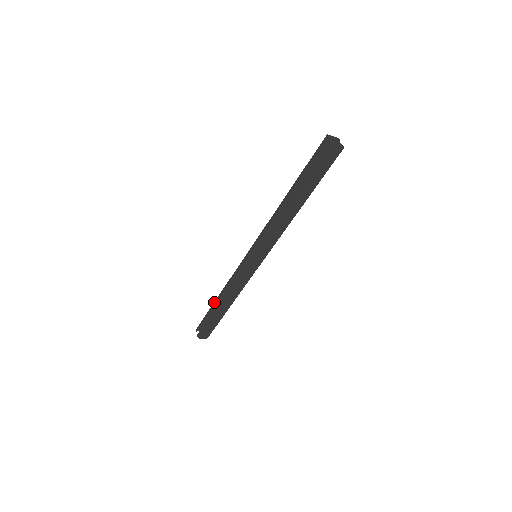
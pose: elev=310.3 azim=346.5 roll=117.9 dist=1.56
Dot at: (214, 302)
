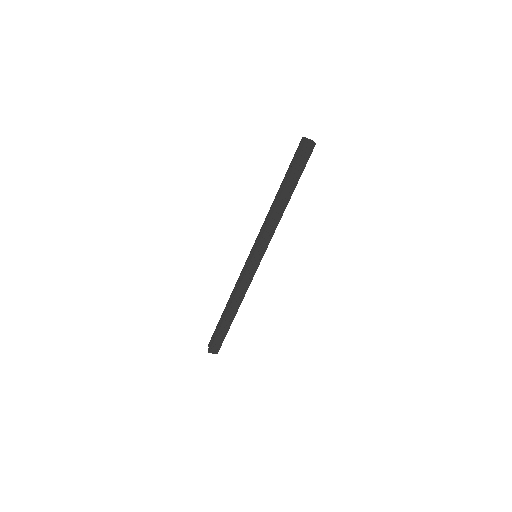
Dot at: (223, 312)
